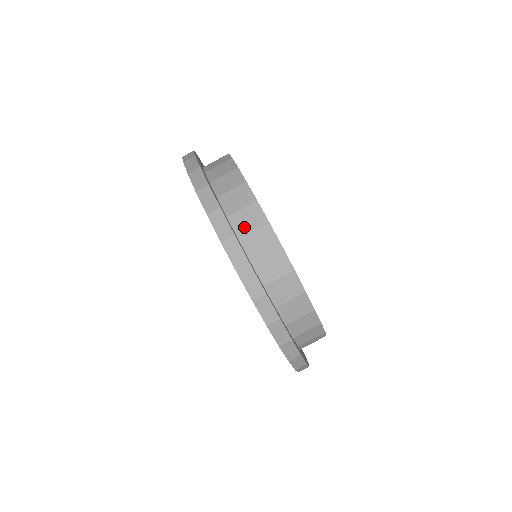
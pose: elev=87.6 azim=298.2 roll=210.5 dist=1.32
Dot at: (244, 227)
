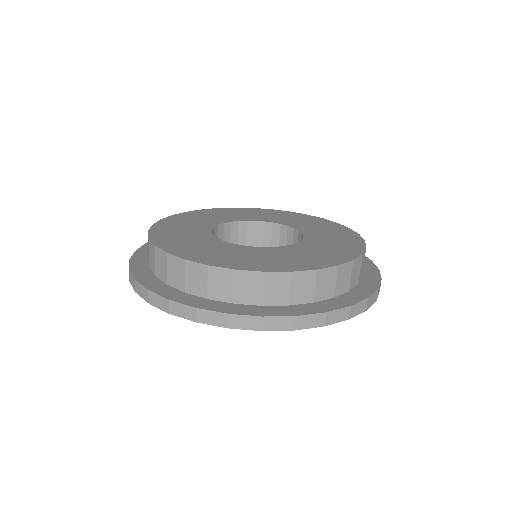
Dot at: (226, 292)
